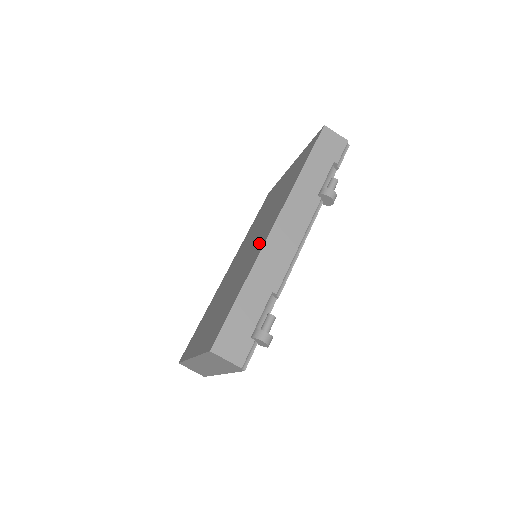
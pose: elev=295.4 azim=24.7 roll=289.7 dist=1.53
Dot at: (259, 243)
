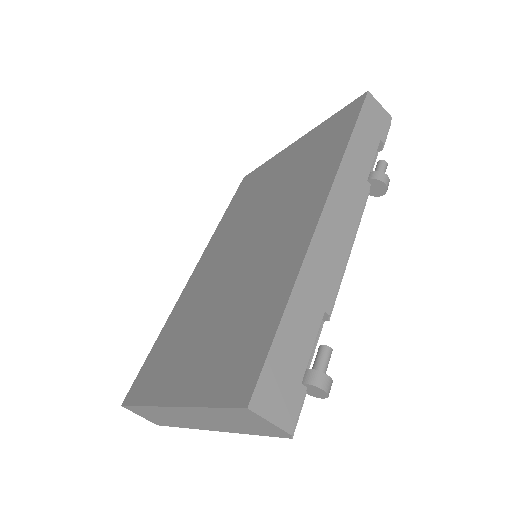
Dot at: (288, 237)
